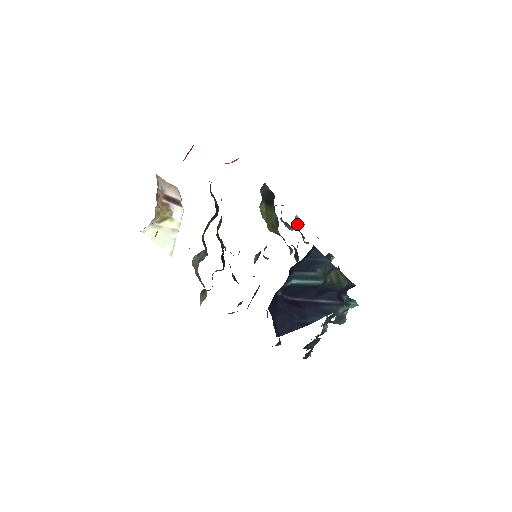
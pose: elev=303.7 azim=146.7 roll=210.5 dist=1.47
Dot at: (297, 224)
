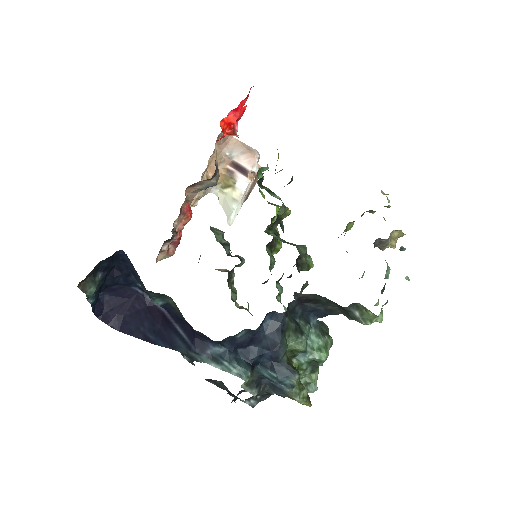
Dot at: (380, 242)
